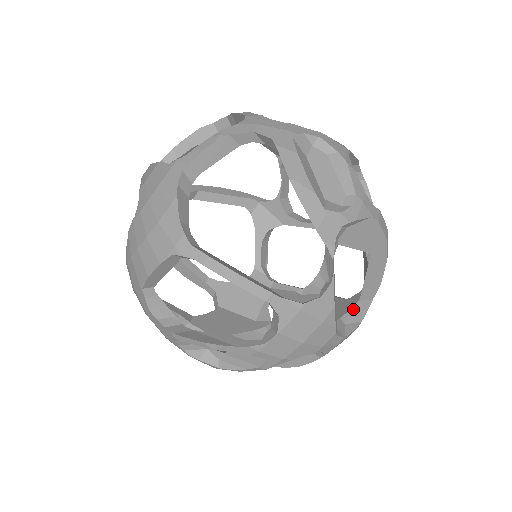
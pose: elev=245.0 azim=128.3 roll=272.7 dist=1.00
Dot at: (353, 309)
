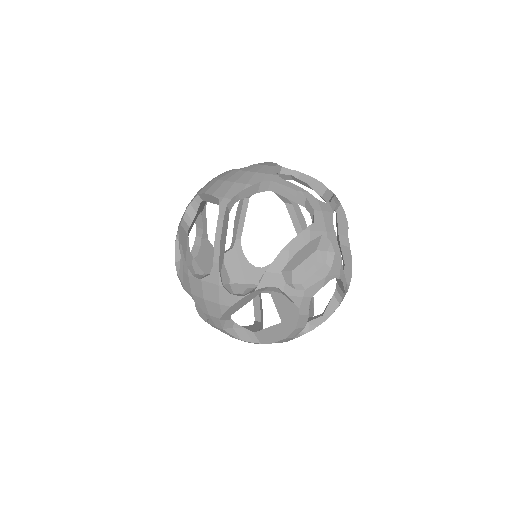
Dot at: (246, 330)
